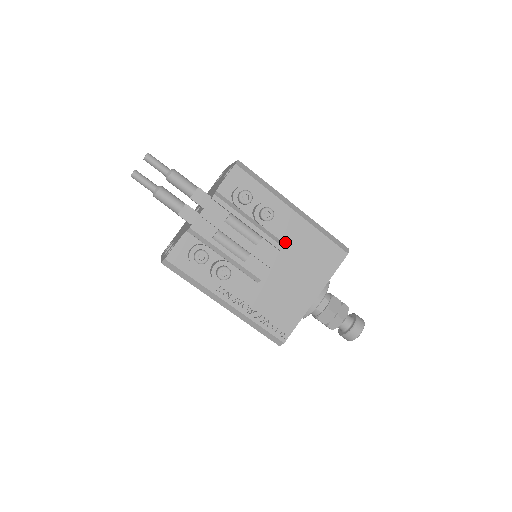
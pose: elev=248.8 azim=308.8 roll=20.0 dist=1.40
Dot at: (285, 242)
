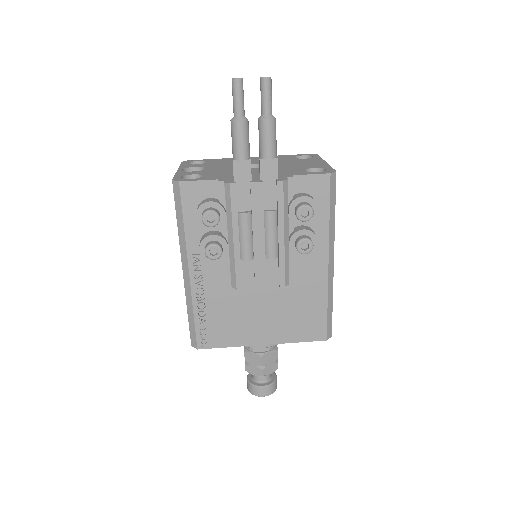
Dot at: (291, 279)
